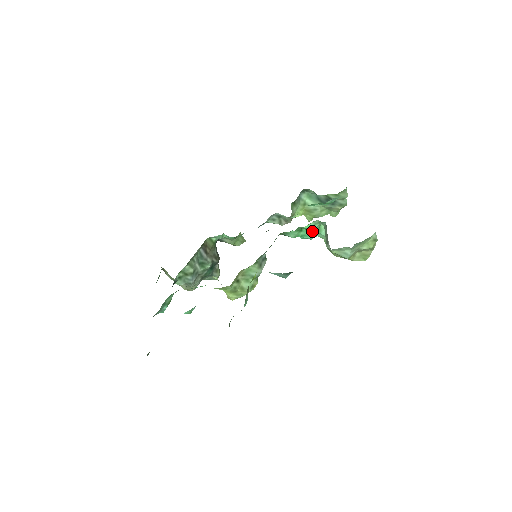
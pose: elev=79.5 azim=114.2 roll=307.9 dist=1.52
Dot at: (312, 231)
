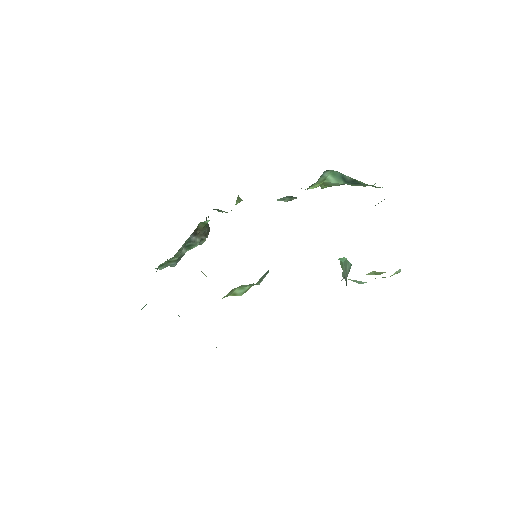
Dot at: occluded
